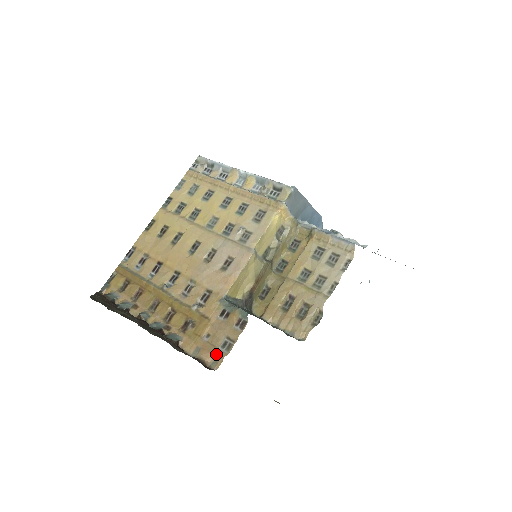
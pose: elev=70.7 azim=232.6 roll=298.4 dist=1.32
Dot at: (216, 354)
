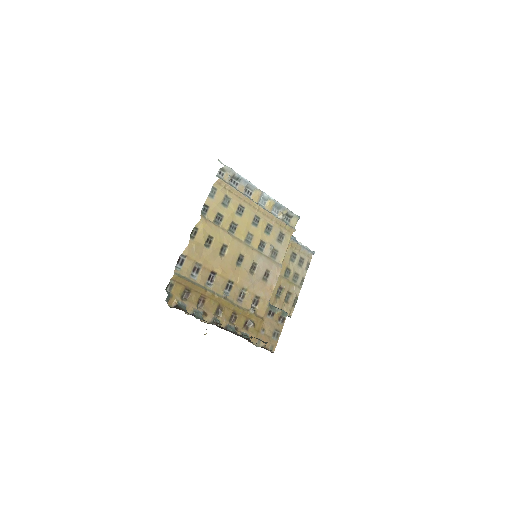
Dot at: (272, 342)
